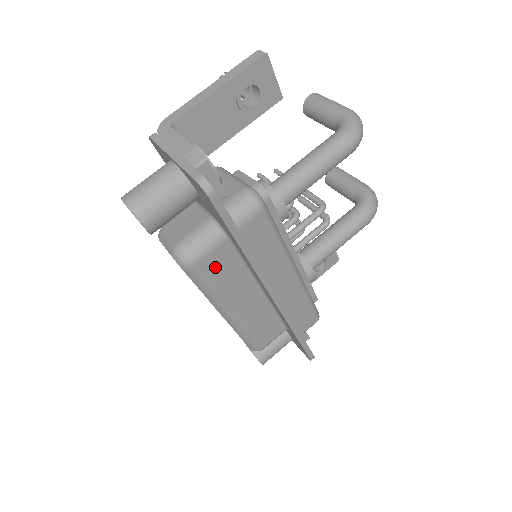
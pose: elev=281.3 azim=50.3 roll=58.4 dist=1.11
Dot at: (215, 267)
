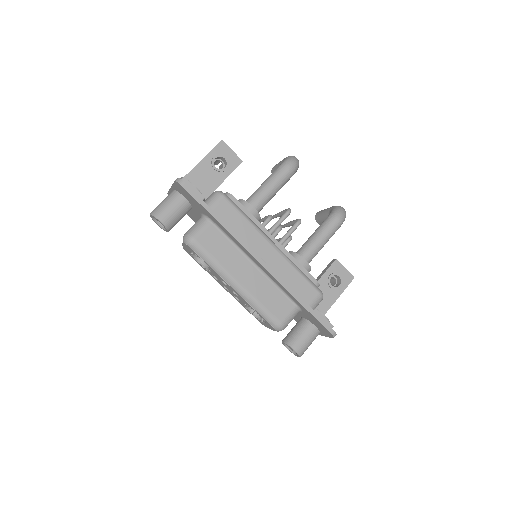
Dot at: (210, 243)
